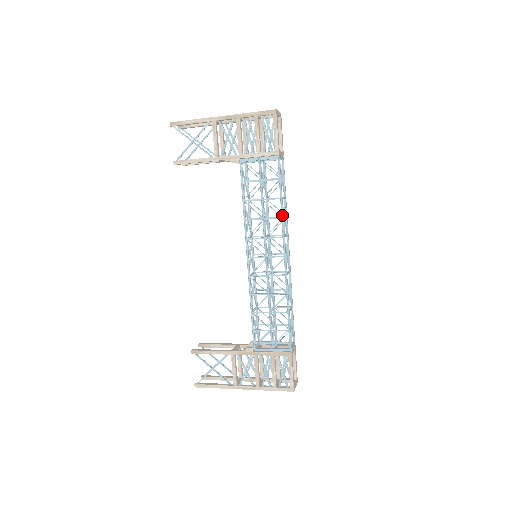
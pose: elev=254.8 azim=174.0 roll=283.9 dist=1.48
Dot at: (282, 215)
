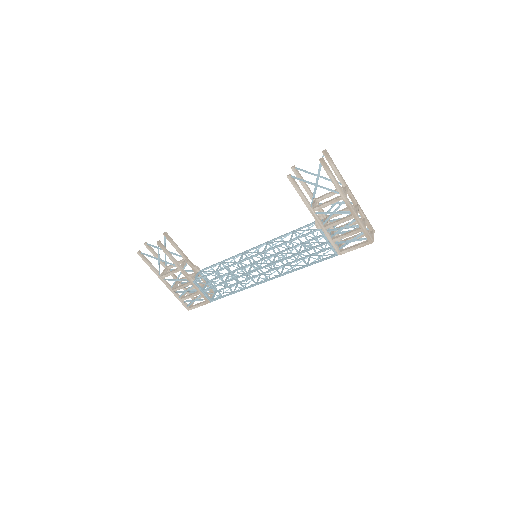
Dot at: (296, 270)
